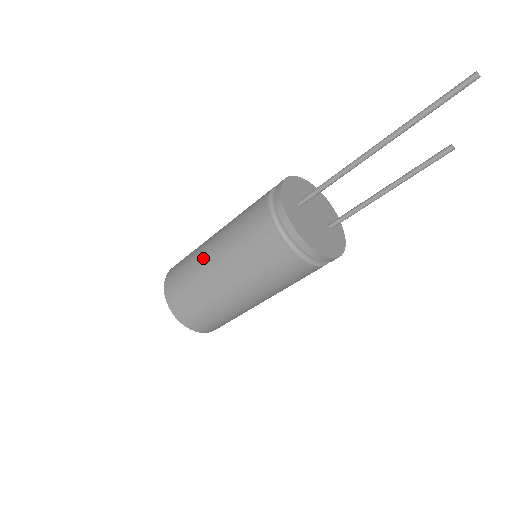
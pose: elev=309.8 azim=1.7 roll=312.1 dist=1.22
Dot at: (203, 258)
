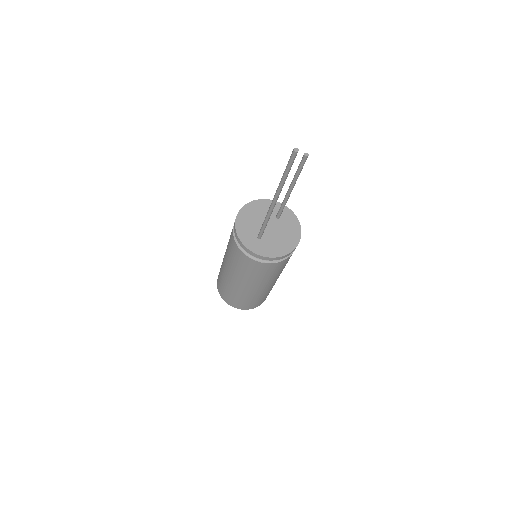
Dot at: (239, 289)
